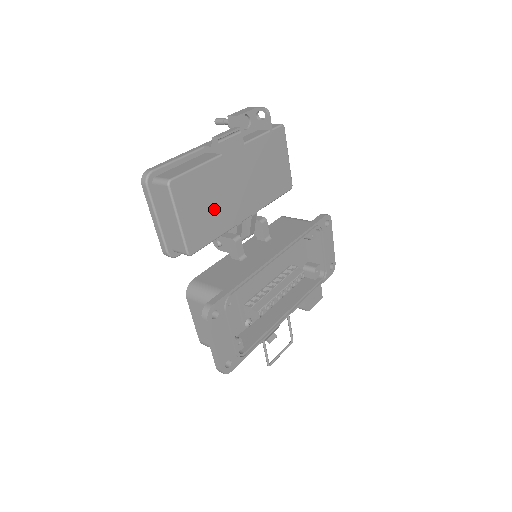
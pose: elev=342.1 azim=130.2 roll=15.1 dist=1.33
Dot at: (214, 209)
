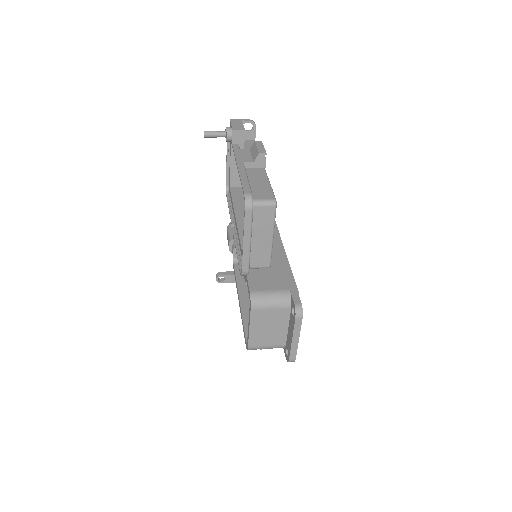
Dot at: occluded
